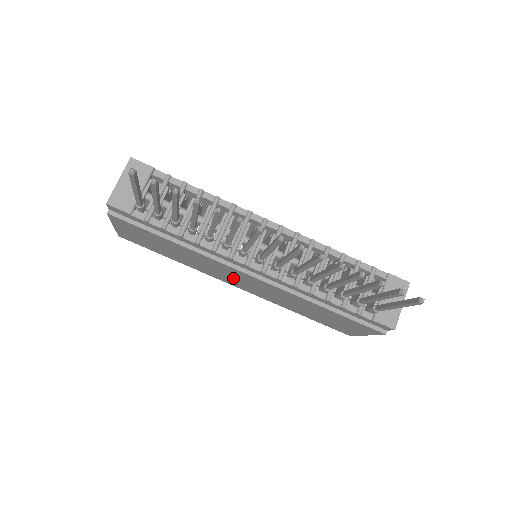
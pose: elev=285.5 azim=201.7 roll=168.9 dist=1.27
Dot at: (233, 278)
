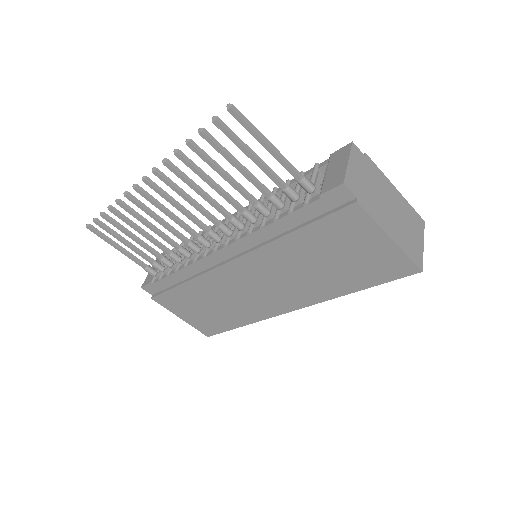
Dot at: (257, 292)
